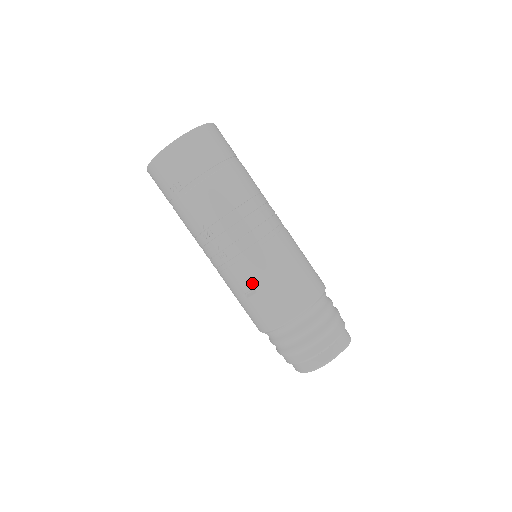
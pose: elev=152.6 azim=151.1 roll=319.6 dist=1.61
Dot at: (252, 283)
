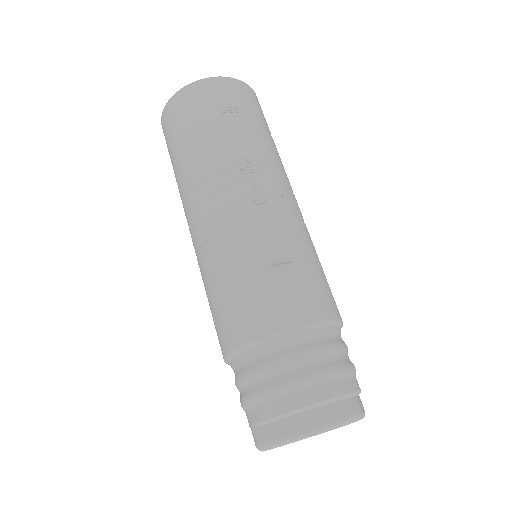
Dot at: (292, 248)
